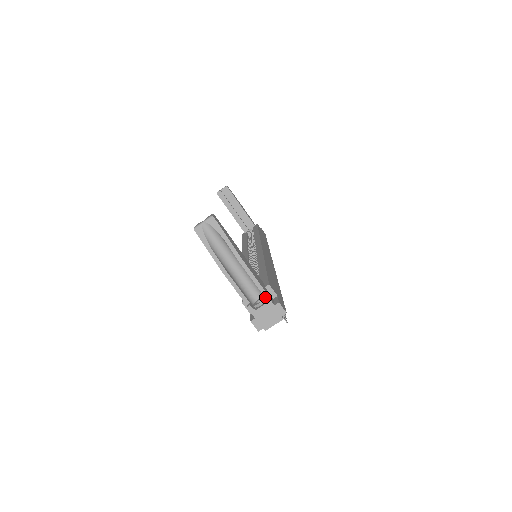
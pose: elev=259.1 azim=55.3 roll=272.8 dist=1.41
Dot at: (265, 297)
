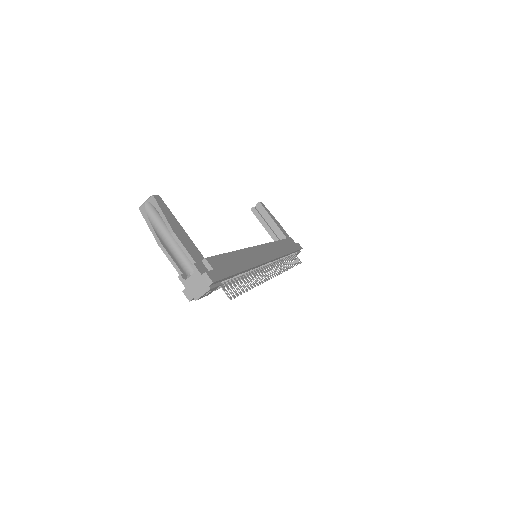
Dot at: (193, 267)
